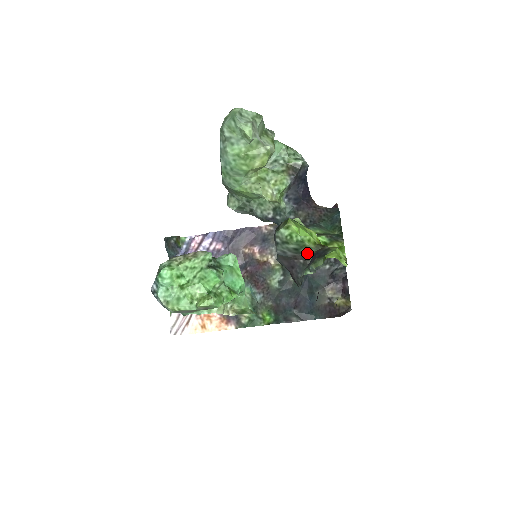
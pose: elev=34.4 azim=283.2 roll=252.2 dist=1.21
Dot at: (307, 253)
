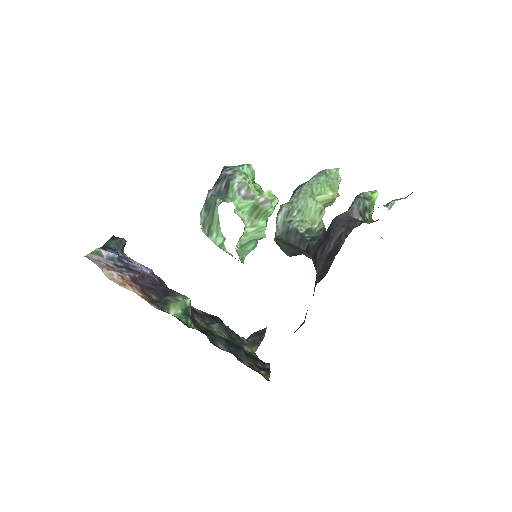
Dot at: (367, 218)
